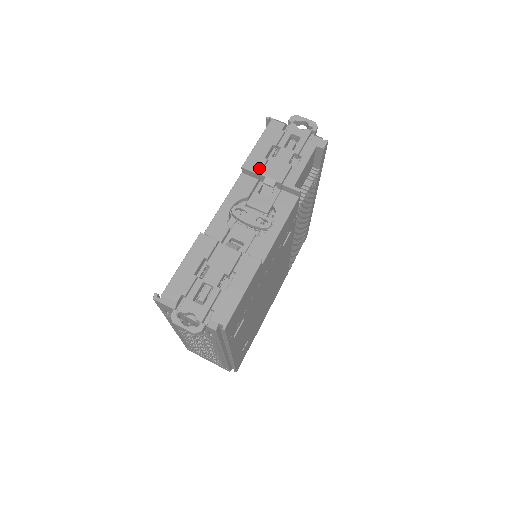
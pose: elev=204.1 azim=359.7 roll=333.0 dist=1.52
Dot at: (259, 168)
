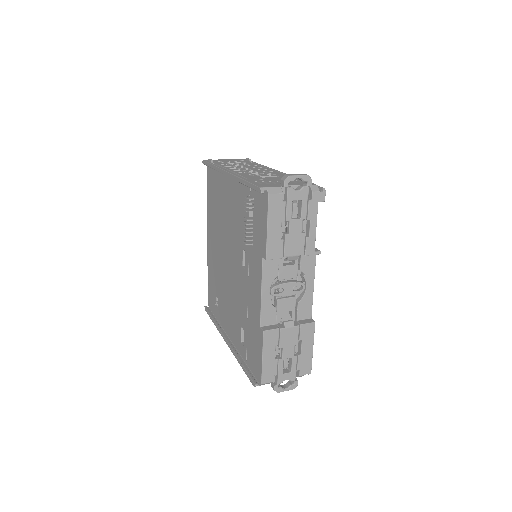
Dot at: (281, 253)
